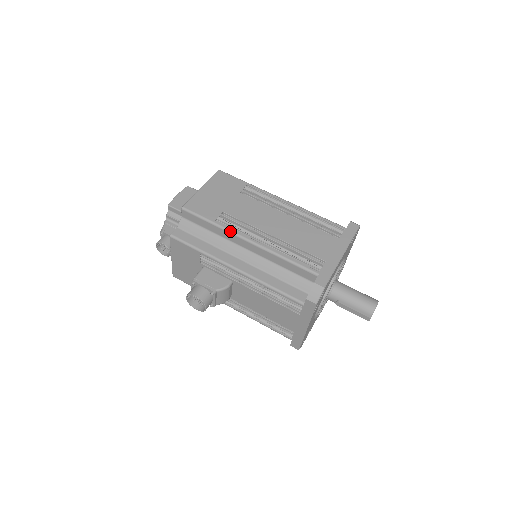
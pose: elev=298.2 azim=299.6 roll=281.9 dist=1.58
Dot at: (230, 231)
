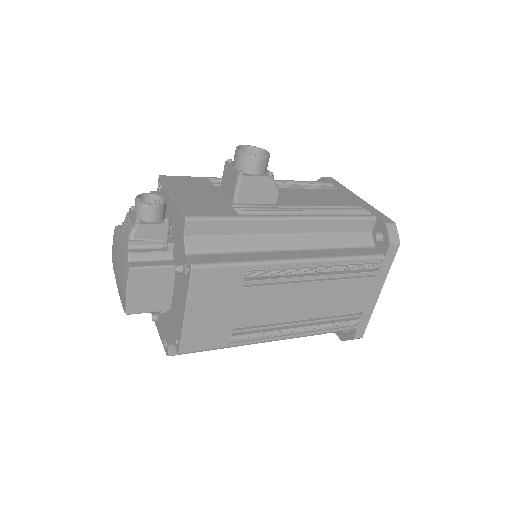
Dot at: occluded
